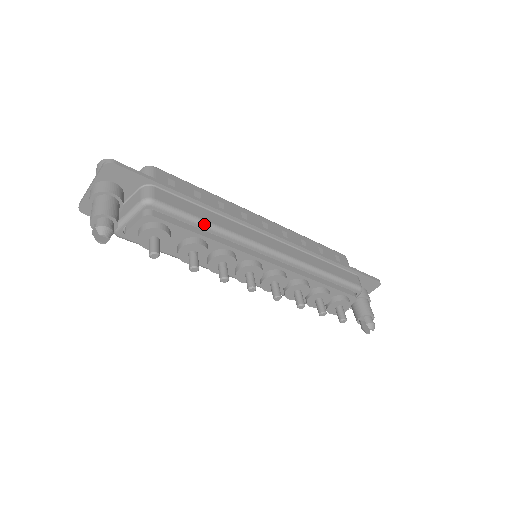
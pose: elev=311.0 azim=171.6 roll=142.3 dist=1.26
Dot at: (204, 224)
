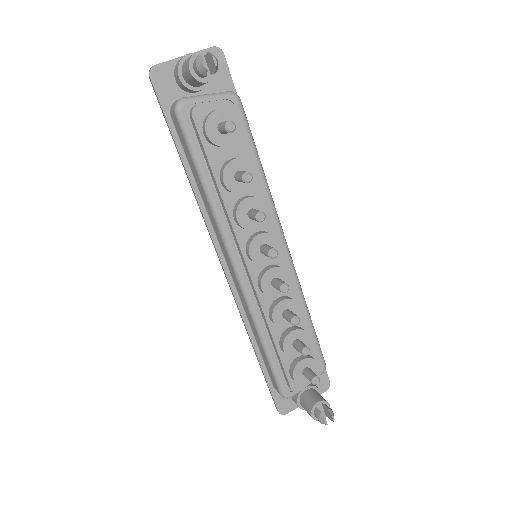
Dot at: (259, 161)
